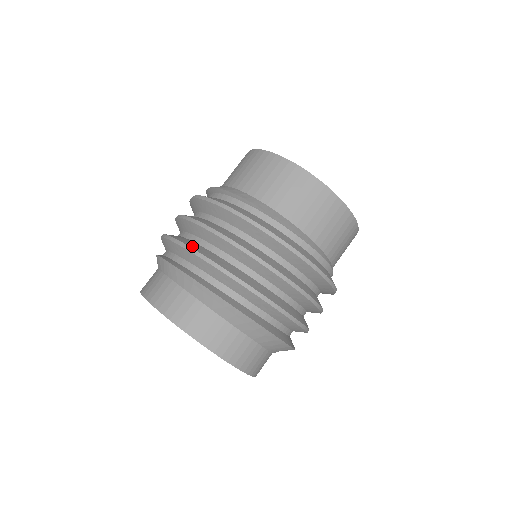
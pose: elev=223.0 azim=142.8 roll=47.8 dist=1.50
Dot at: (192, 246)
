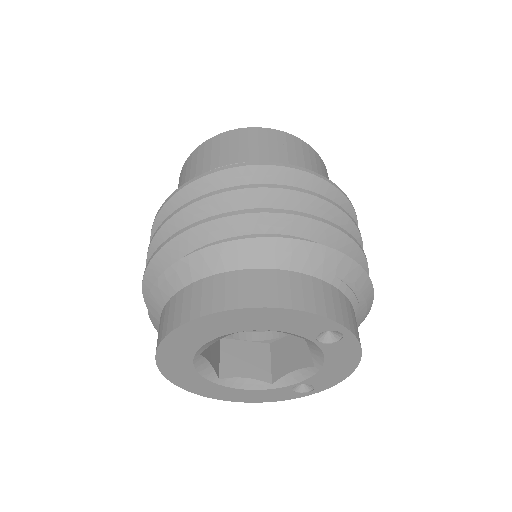
Dot at: occluded
